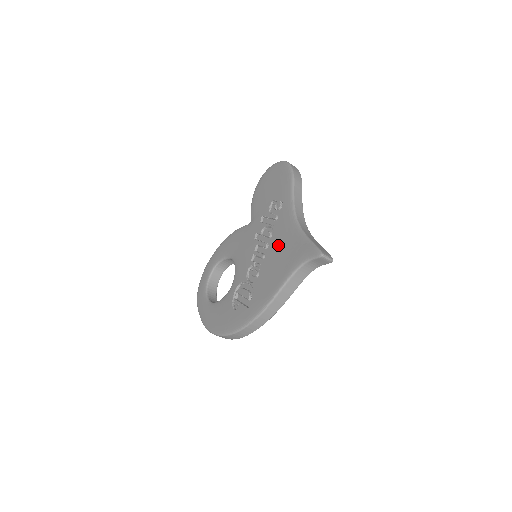
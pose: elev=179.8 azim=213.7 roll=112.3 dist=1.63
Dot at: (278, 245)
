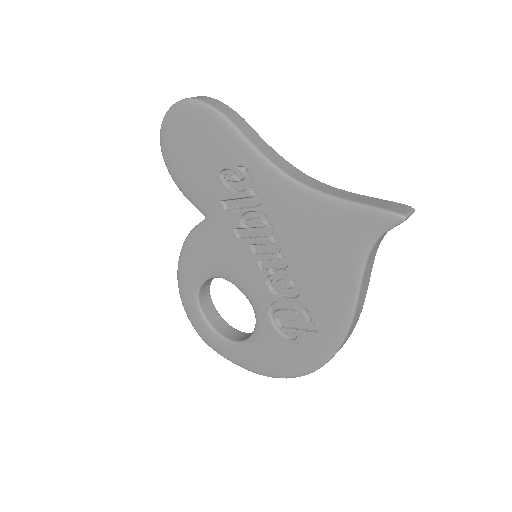
Dot at: (296, 233)
